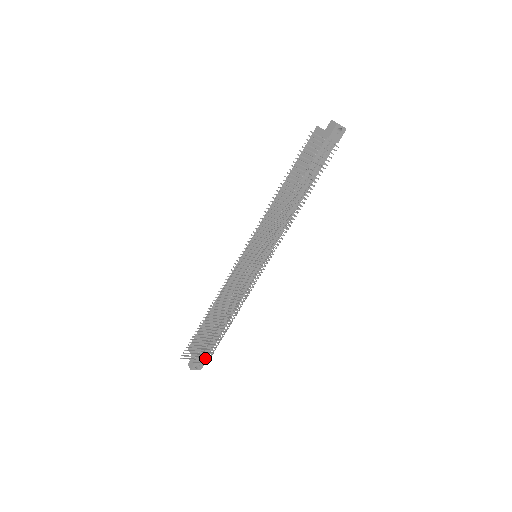
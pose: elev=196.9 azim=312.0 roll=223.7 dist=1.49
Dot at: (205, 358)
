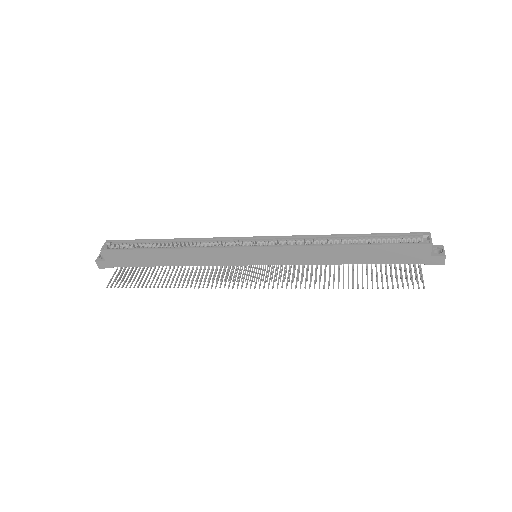
Dot at: (127, 272)
